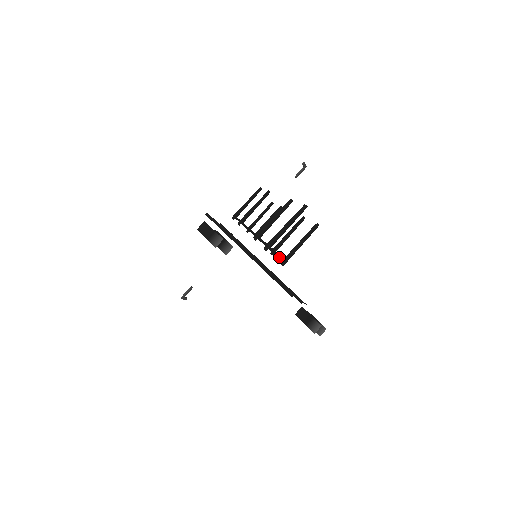
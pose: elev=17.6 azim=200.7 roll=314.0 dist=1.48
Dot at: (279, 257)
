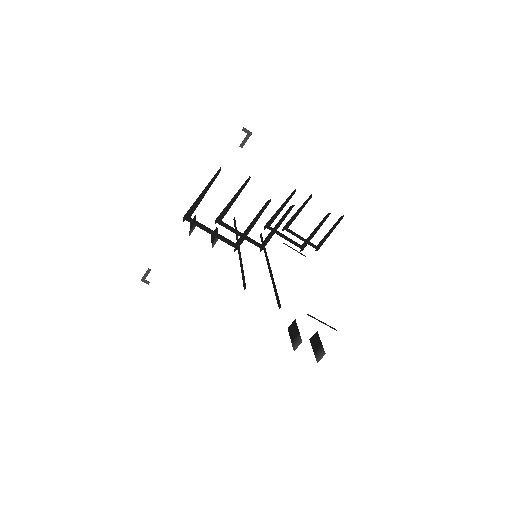
Dot at: (217, 236)
